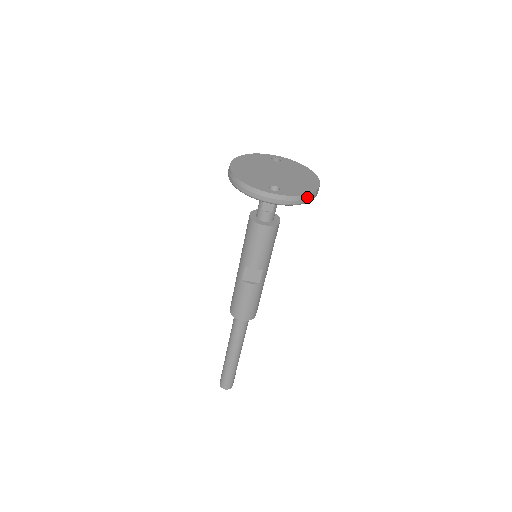
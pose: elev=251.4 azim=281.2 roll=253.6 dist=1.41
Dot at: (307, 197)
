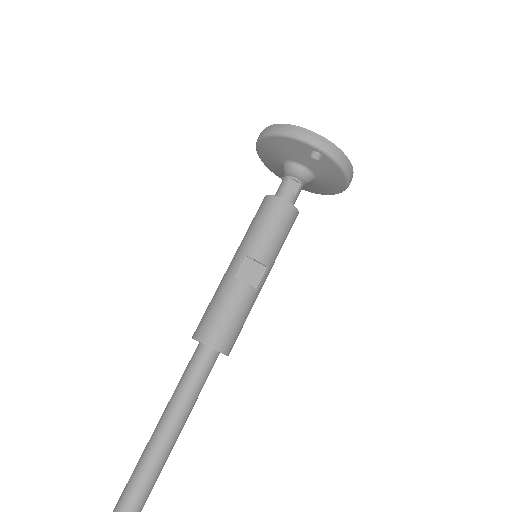
Dot at: (350, 167)
